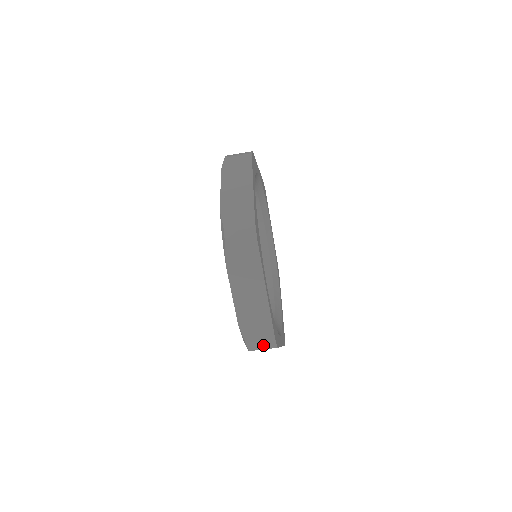
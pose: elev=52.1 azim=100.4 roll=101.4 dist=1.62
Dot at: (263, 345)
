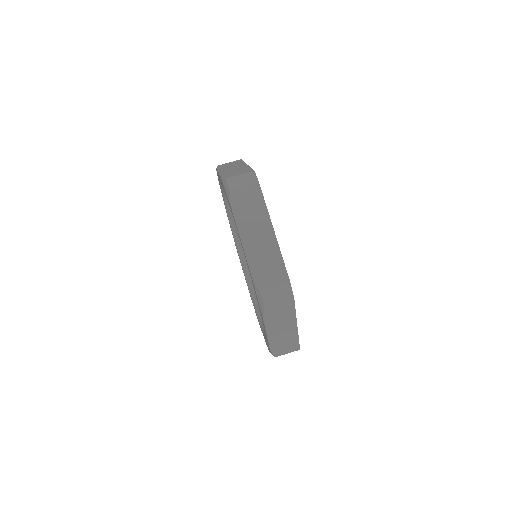
Dot at: (279, 295)
